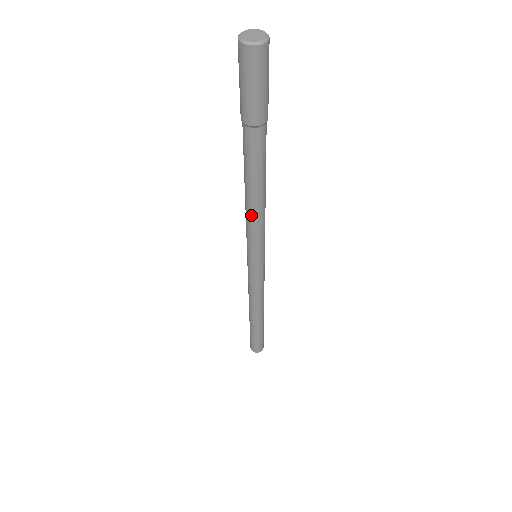
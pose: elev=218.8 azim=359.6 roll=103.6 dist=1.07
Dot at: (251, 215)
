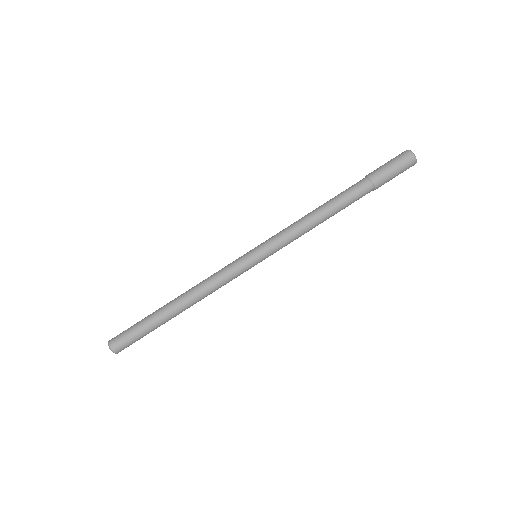
Dot at: (301, 219)
